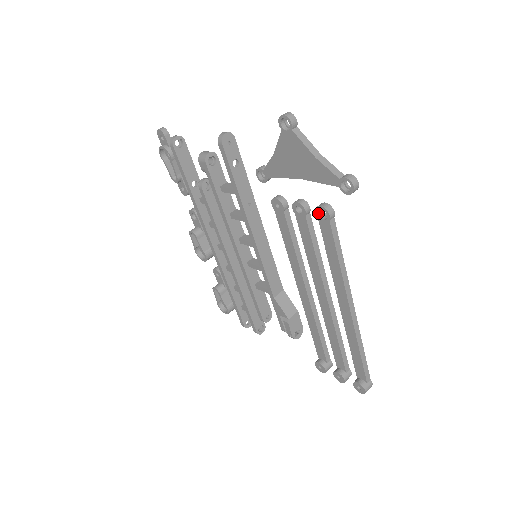
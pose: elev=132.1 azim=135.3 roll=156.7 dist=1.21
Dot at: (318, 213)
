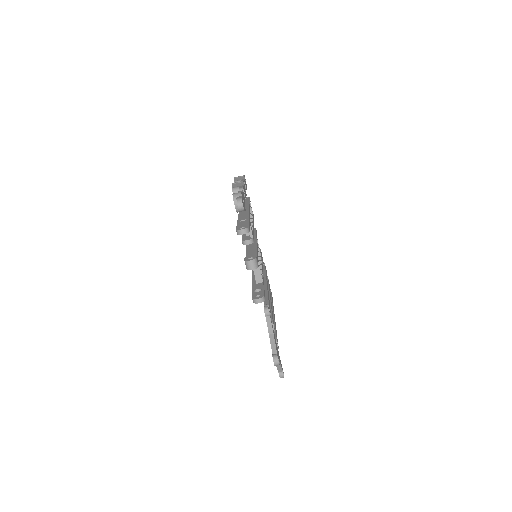
Dot at: occluded
